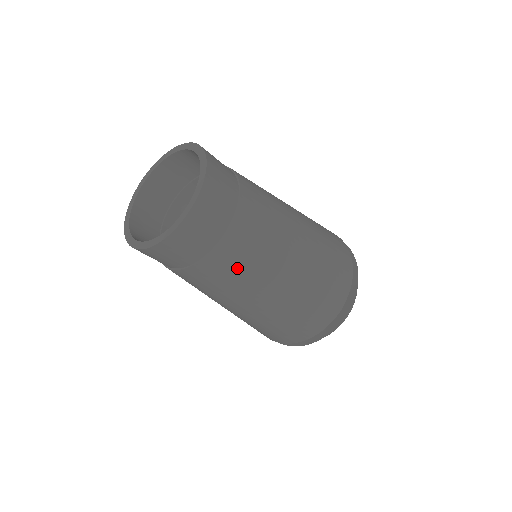
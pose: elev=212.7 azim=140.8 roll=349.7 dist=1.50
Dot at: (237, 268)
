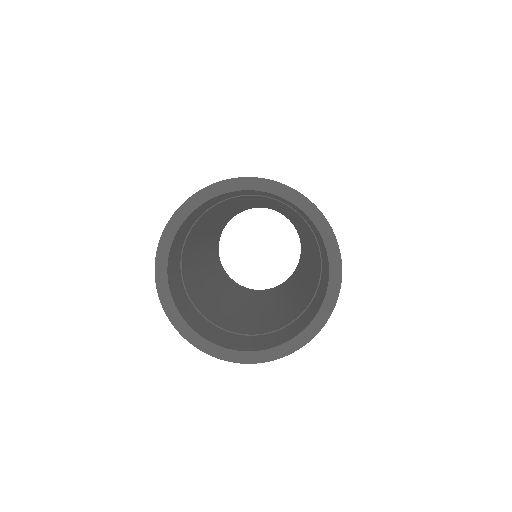
Dot at: occluded
